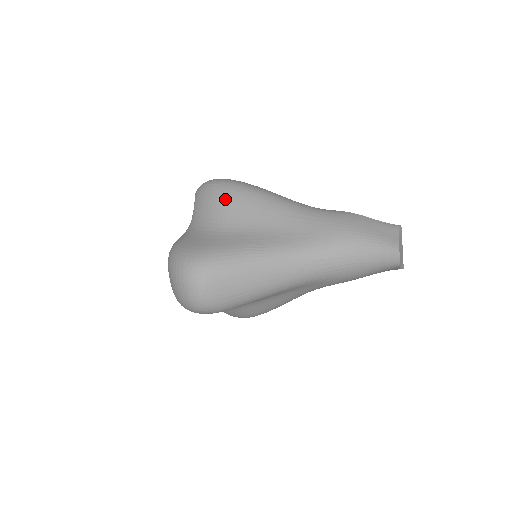
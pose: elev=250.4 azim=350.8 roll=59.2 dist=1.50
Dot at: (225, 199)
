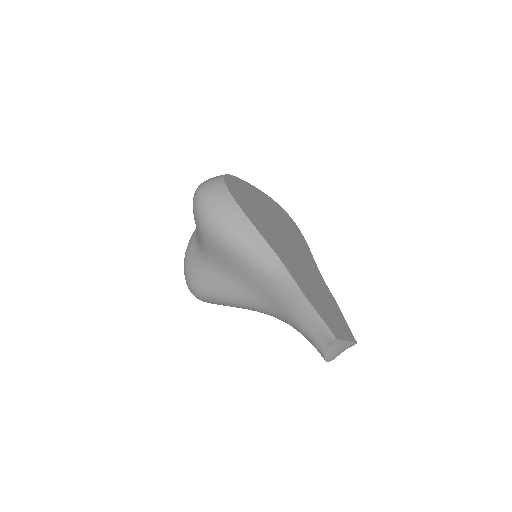
Dot at: (204, 237)
